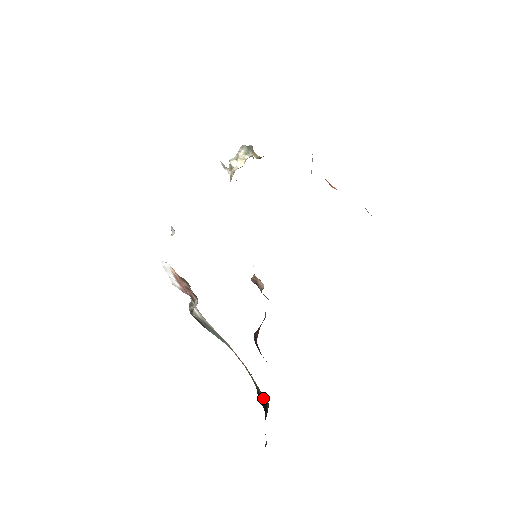
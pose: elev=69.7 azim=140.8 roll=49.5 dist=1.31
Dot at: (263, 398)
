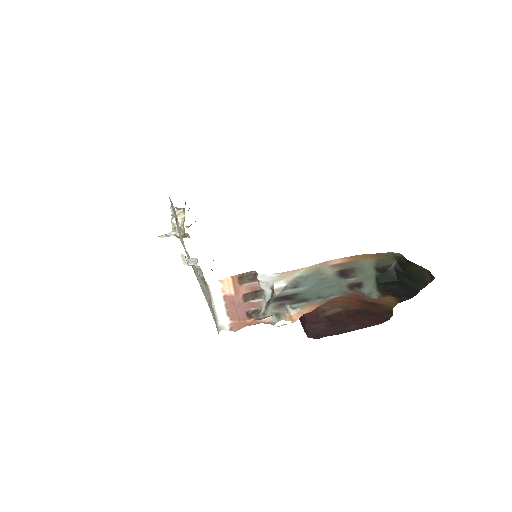
Dot at: (388, 266)
